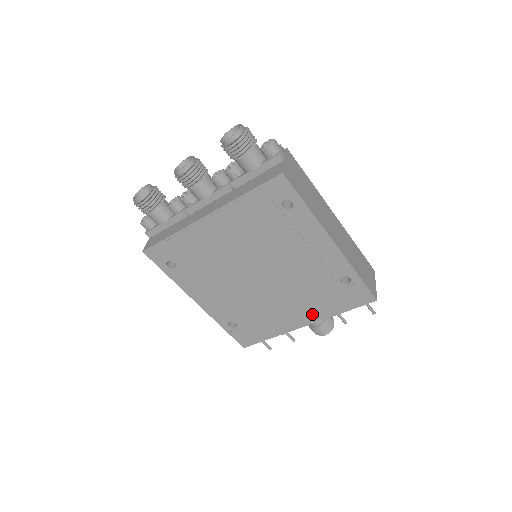
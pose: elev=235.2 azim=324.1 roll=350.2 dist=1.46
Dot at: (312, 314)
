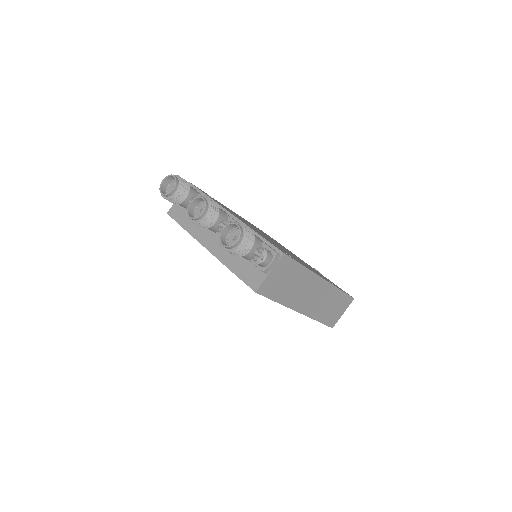
Dot at: occluded
